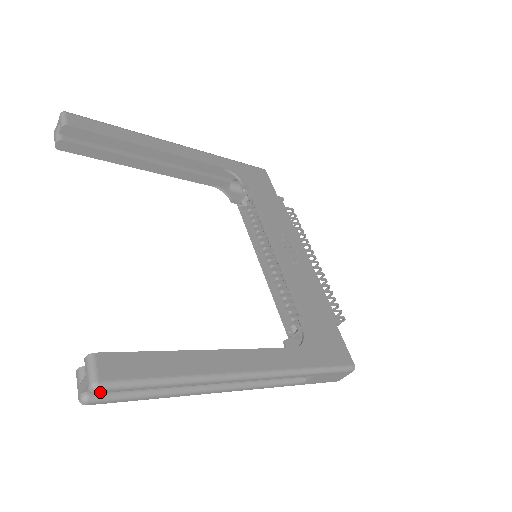
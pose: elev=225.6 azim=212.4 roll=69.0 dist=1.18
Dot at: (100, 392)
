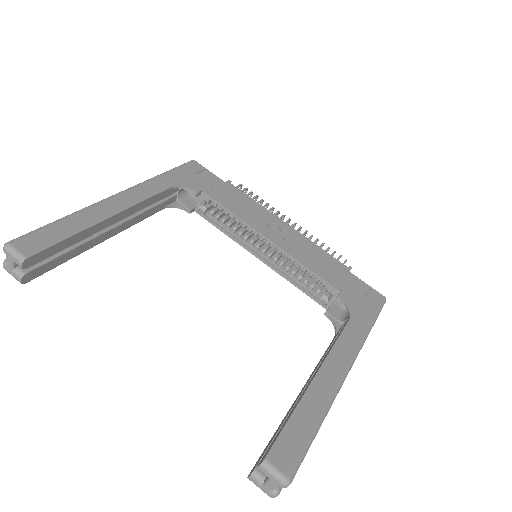
Dot at: (290, 482)
